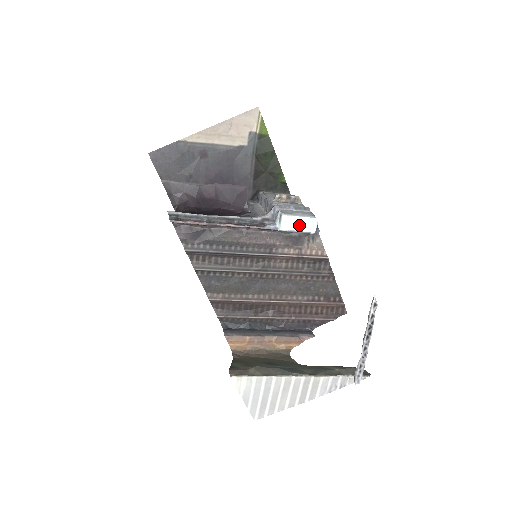
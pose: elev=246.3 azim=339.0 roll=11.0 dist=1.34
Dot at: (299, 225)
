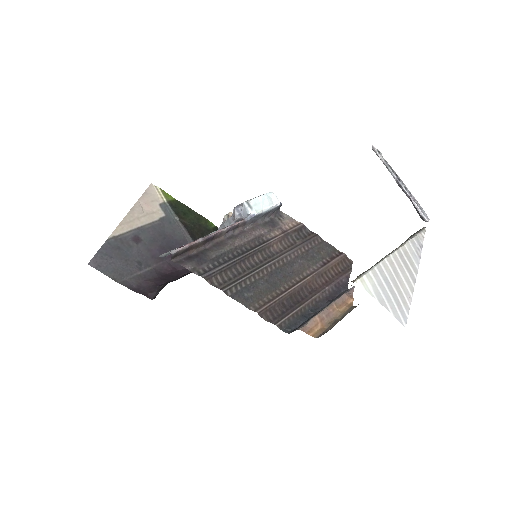
Dot at: (266, 203)
